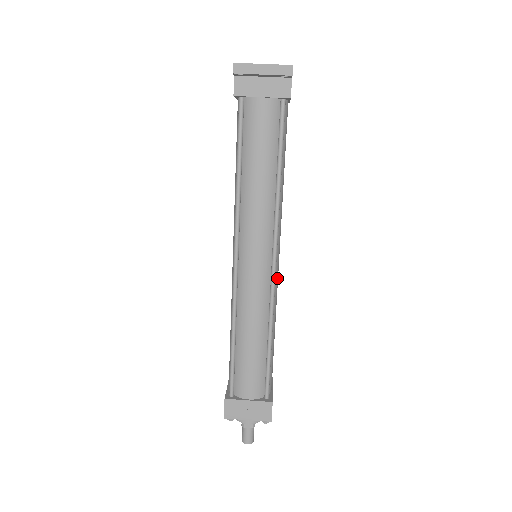
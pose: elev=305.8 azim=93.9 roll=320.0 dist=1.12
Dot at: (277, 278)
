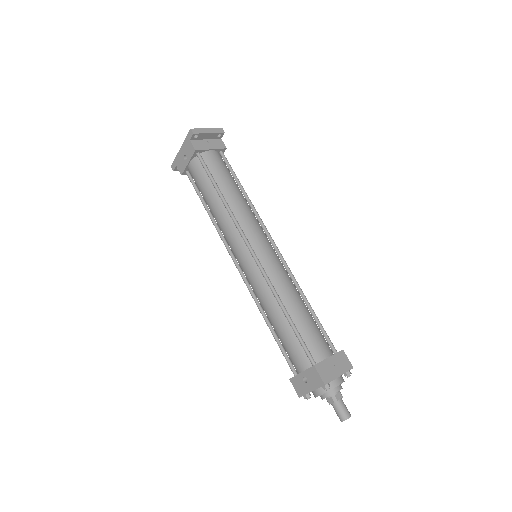
Dot at: occluded
